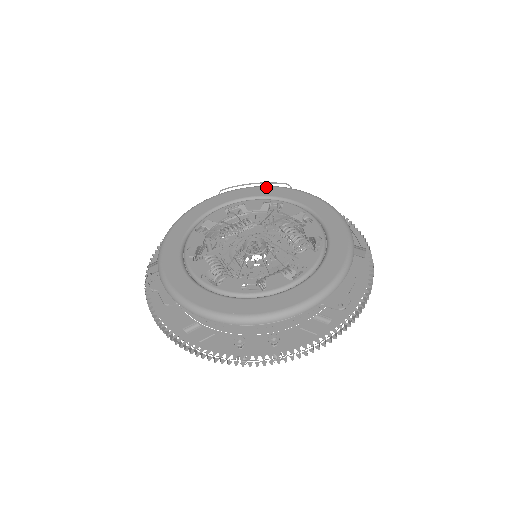
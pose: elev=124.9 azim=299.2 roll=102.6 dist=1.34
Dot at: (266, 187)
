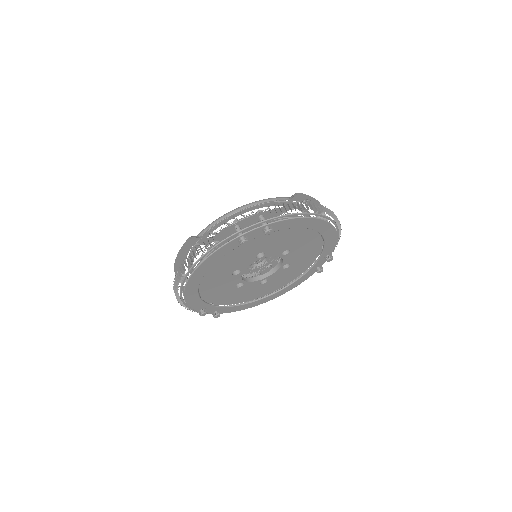
Dot at: occluded
